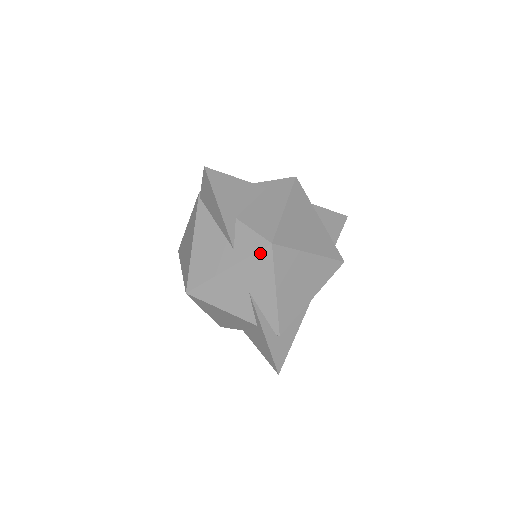
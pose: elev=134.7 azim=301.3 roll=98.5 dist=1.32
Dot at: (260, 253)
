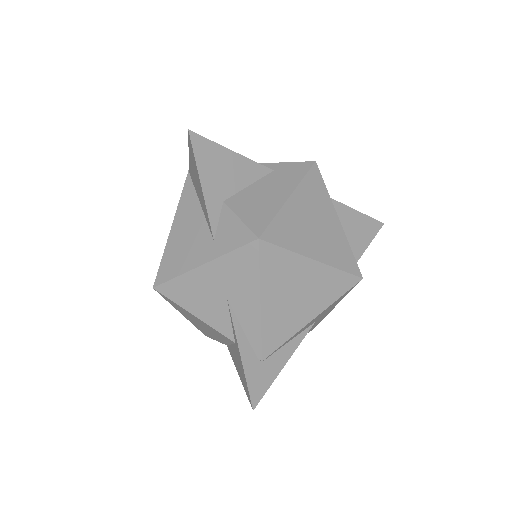
Dot at: (243, 249)
